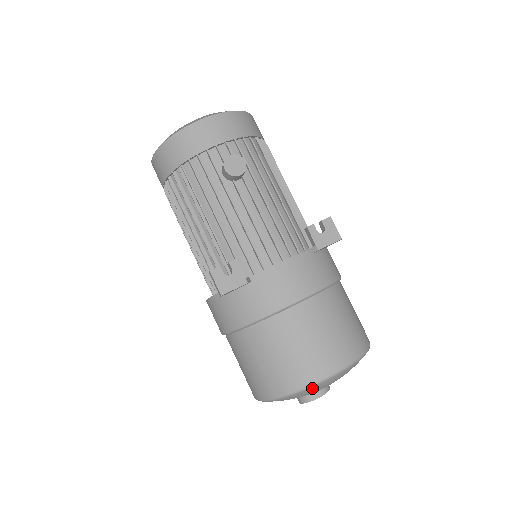
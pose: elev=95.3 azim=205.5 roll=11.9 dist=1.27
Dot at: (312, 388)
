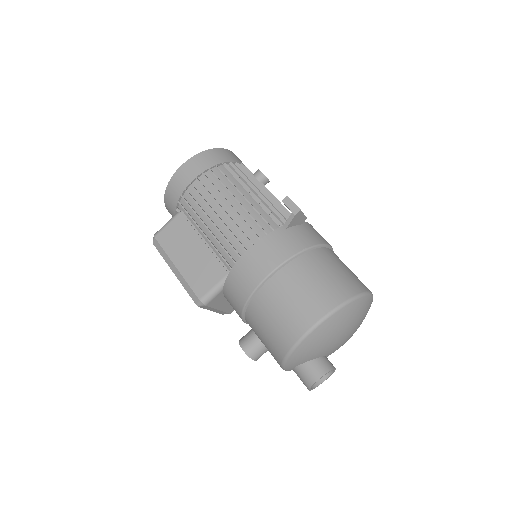
Dot at: (366, 299)
